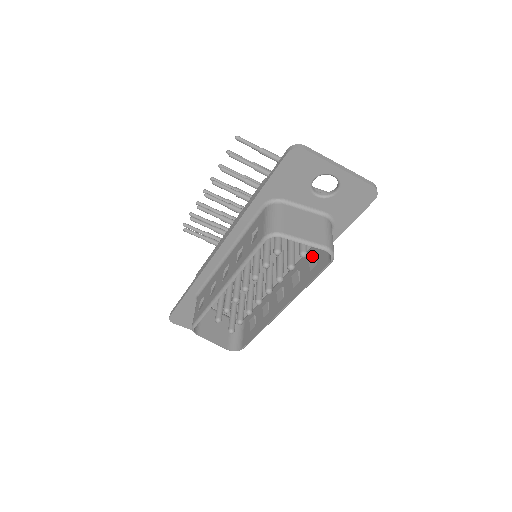
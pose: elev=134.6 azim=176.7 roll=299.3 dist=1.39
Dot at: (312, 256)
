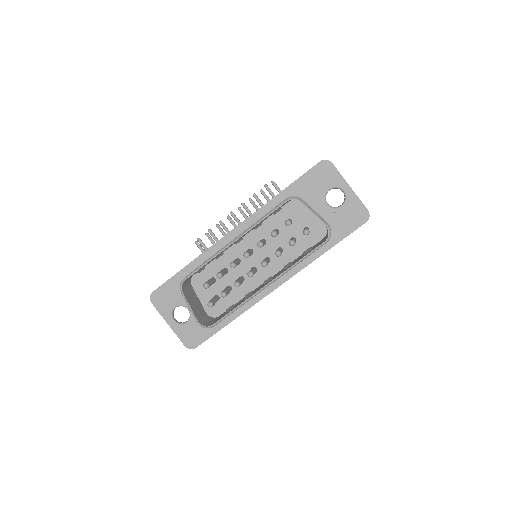
Dot at: (308, 249)
